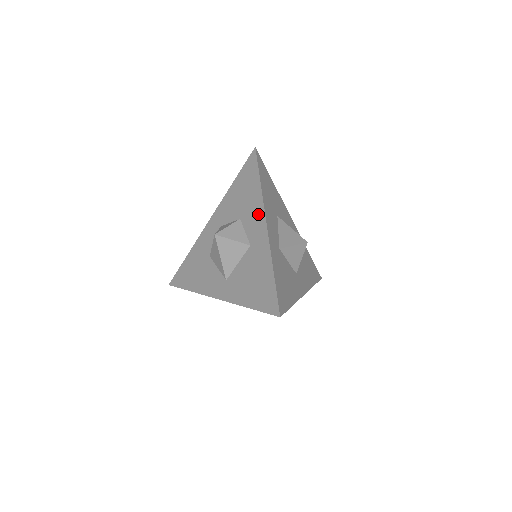
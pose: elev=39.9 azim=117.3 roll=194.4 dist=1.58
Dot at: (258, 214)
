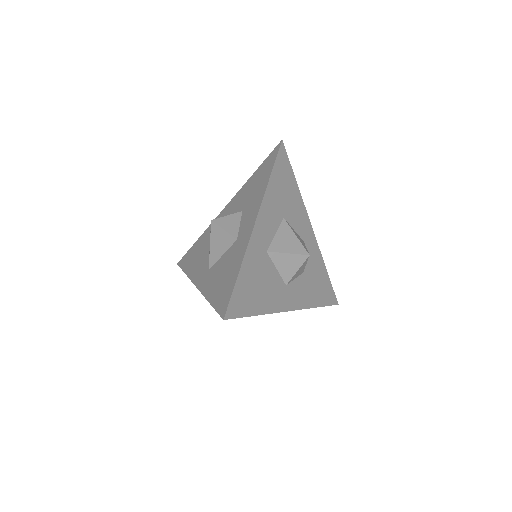
Dot at: (255, 209)
